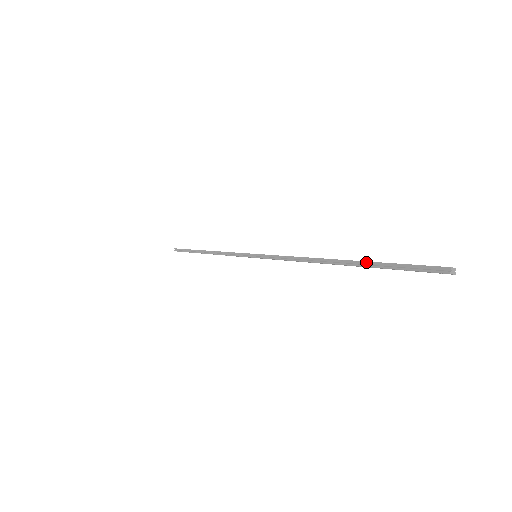
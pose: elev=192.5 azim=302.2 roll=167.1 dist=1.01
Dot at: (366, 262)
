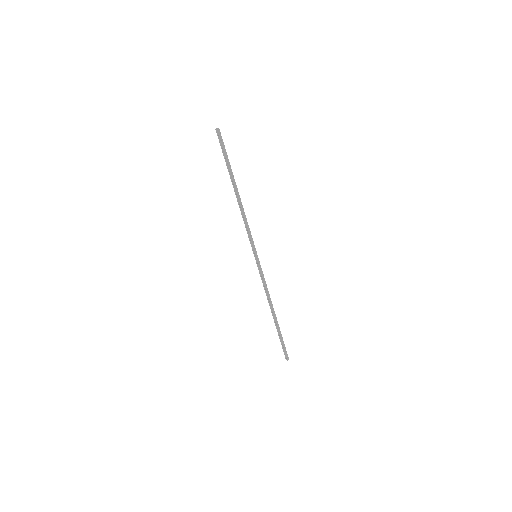
Dot at: (278, 331)
